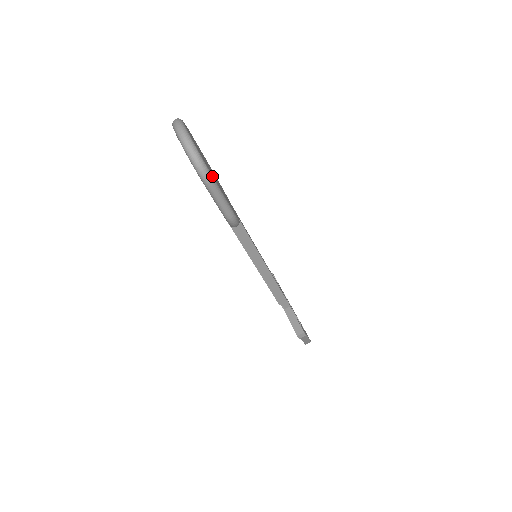
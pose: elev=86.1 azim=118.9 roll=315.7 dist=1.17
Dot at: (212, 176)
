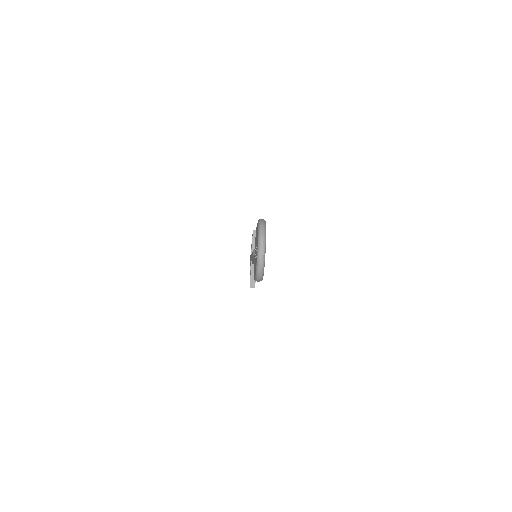
Dot at: occluded
